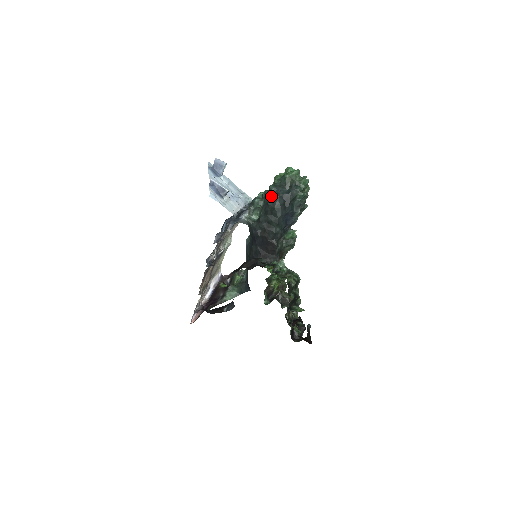
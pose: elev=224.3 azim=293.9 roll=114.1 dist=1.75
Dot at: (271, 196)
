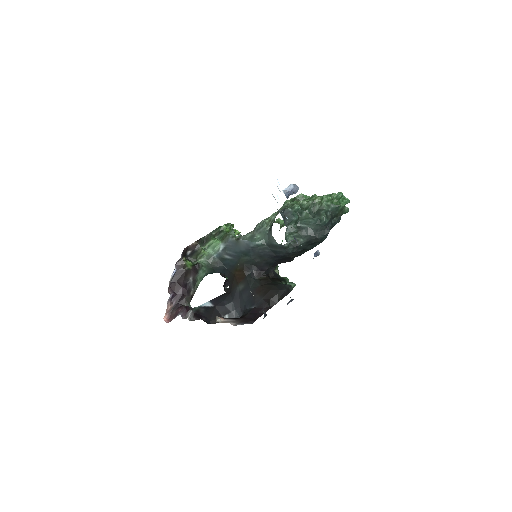
Dot at: (321, 229)
